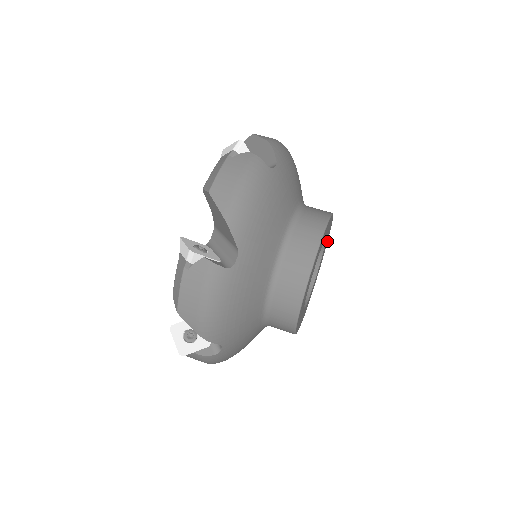
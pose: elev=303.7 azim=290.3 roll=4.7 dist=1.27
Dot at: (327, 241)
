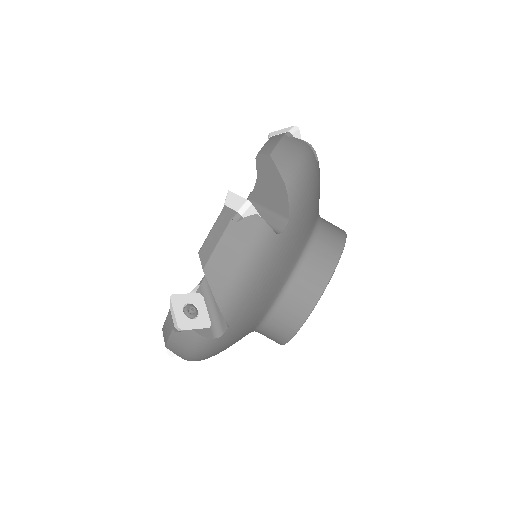
Dot at: occluded
